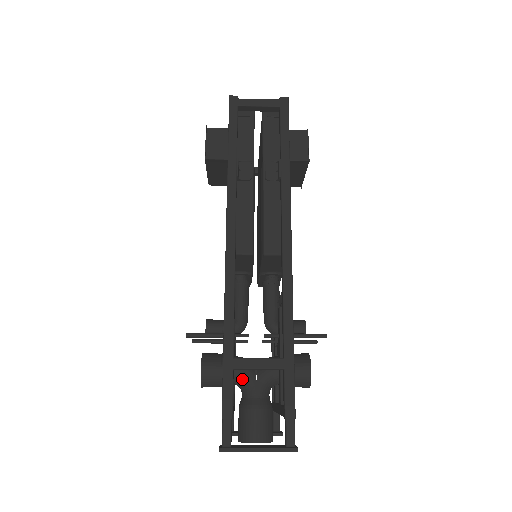
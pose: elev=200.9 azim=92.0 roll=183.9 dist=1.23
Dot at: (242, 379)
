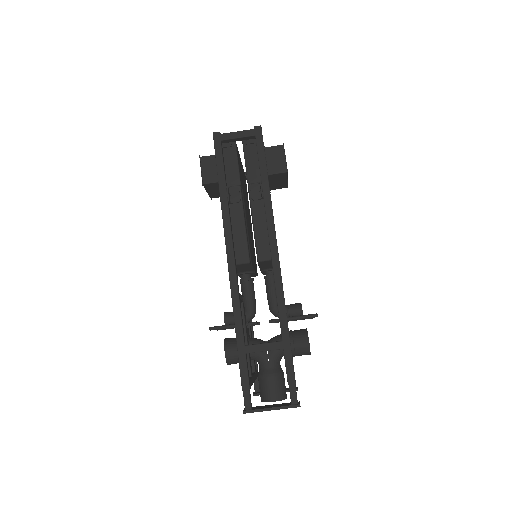
Dot at: (257, 356)
